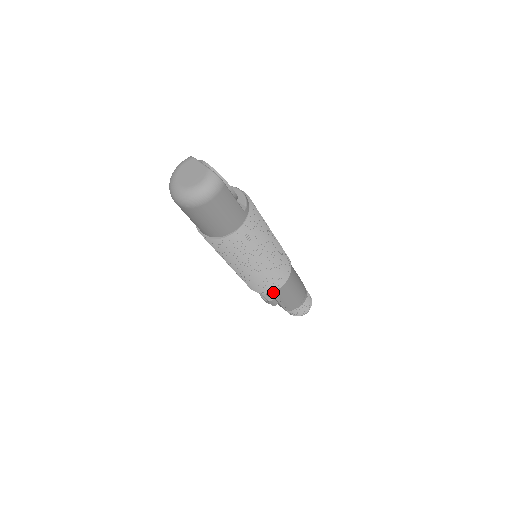
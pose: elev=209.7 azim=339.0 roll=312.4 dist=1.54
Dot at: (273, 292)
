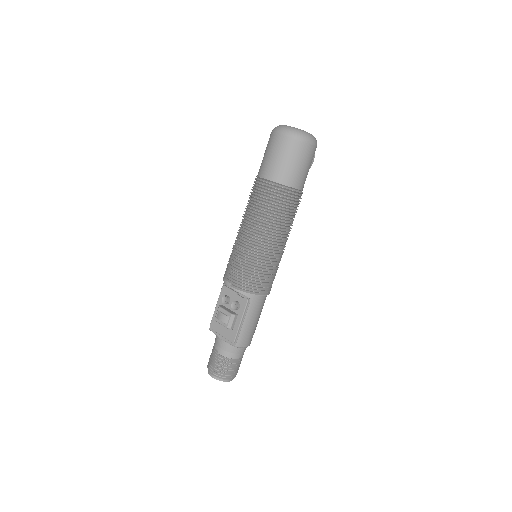
Dot at: (251, 298)
